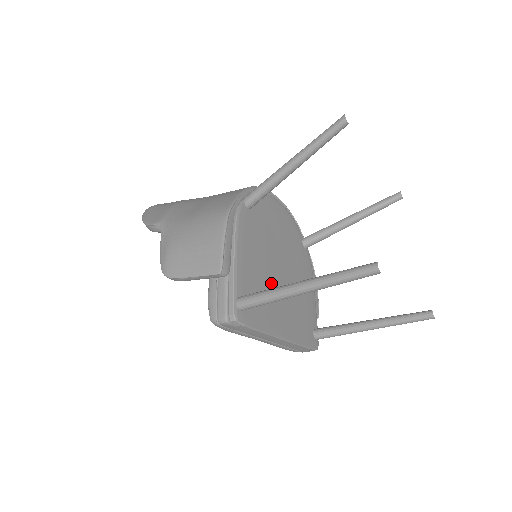
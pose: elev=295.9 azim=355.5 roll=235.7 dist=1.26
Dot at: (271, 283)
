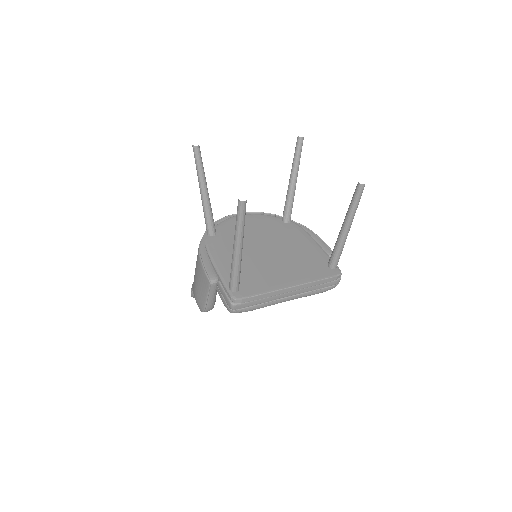
Dot at: (260, 262)
